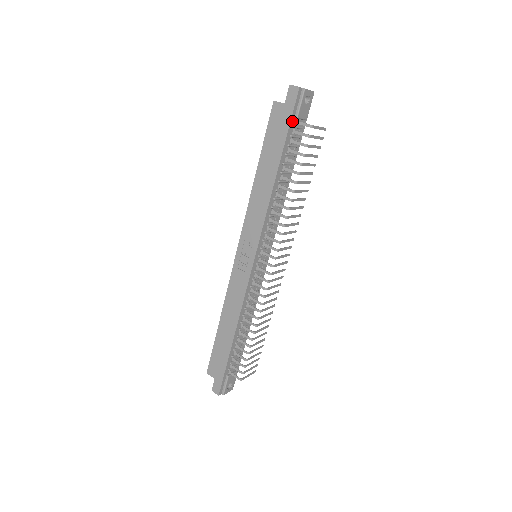
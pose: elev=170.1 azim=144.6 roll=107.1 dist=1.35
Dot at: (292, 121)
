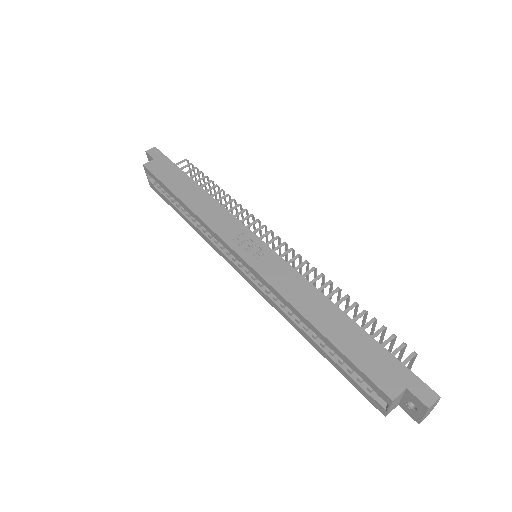
Dot at: (171, 163)
